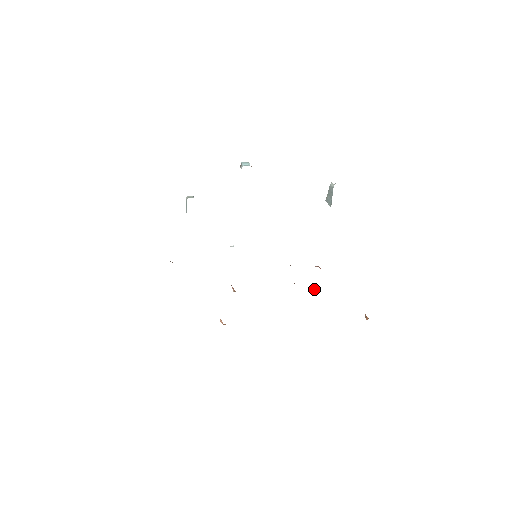
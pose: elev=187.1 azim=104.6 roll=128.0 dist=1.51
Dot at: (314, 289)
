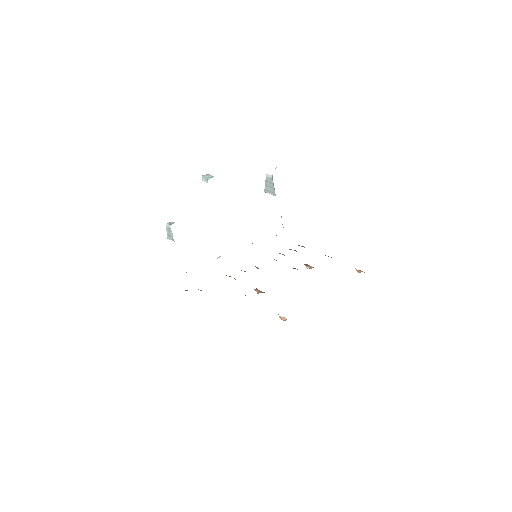
Dot at: (307, 266)
